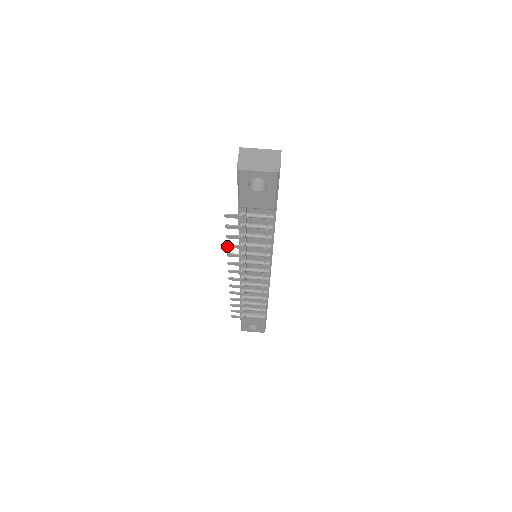
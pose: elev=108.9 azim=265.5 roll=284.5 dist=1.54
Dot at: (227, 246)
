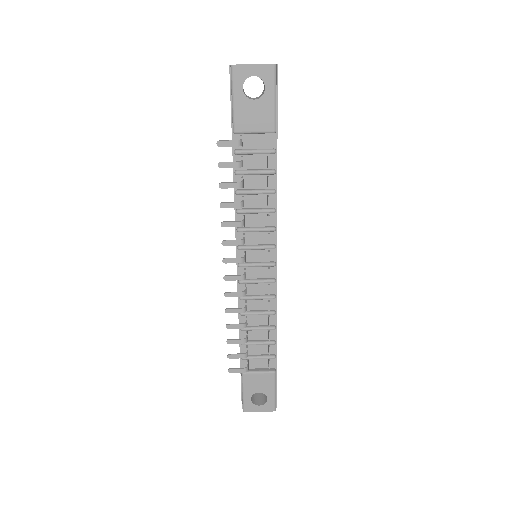
Dot at: (220, 205)
